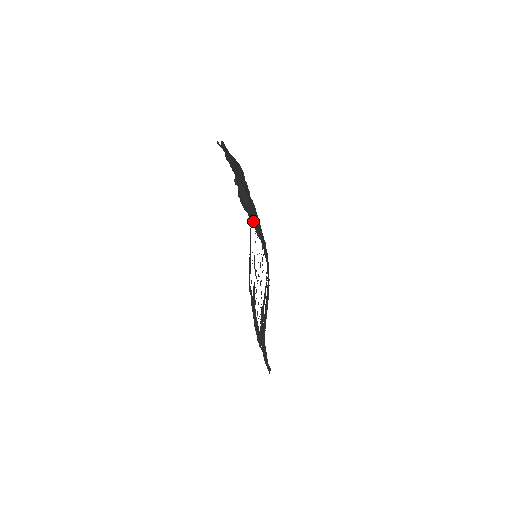
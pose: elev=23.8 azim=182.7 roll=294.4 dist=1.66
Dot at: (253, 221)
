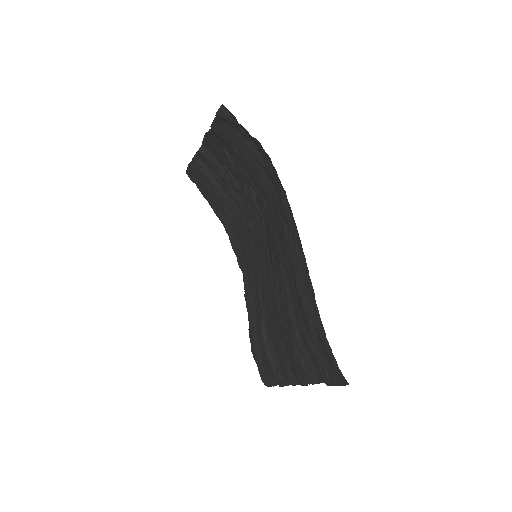
Dot at: (213, 199)
